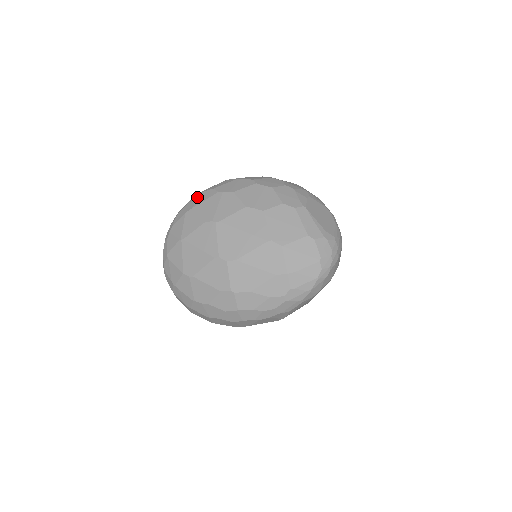
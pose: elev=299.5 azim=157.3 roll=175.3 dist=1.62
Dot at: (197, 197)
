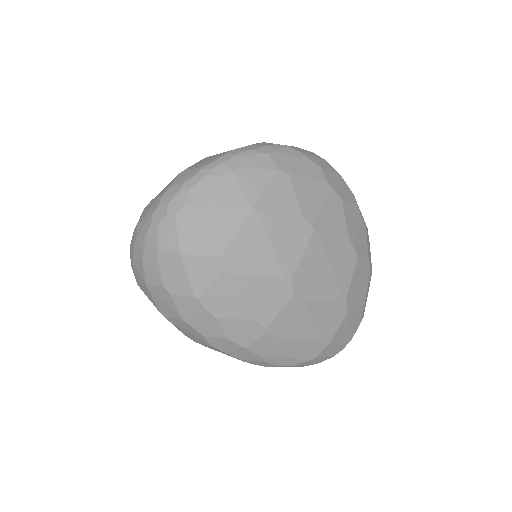
Dot at: (297, 157)
